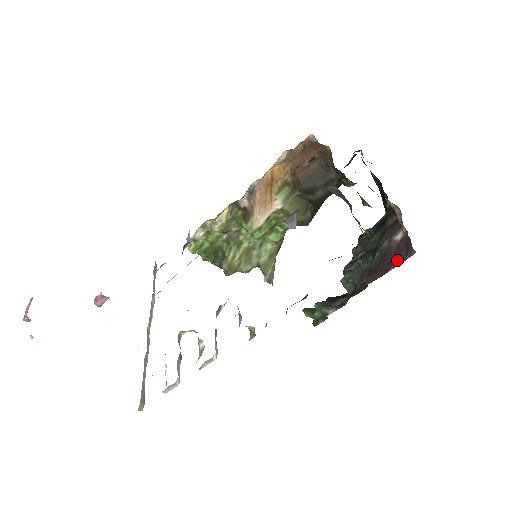
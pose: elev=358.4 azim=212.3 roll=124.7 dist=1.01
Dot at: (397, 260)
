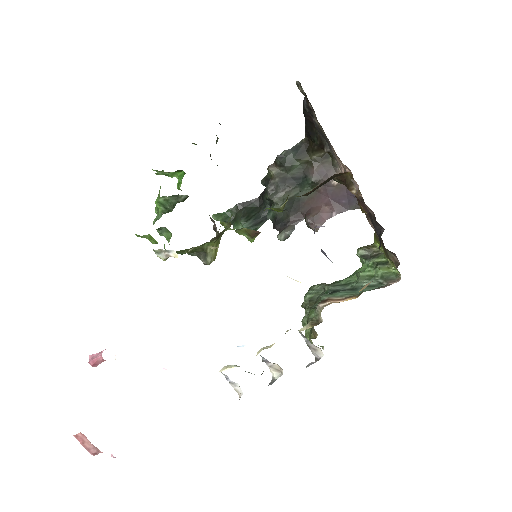
Dot at: (338, 206)
